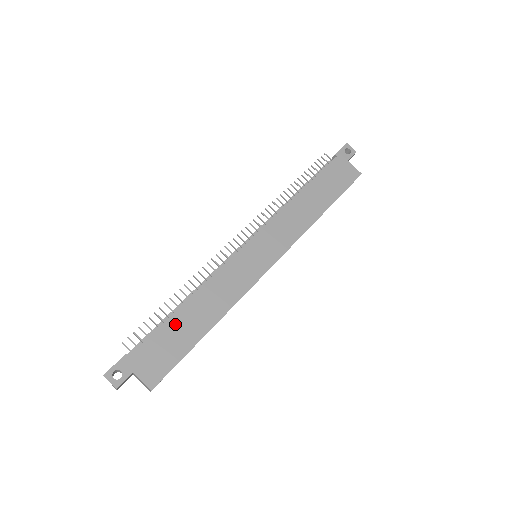
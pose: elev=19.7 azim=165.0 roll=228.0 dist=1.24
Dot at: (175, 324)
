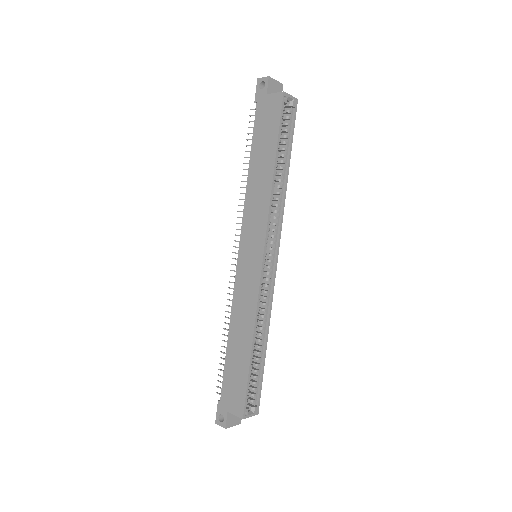
Dot at: (231, 359)
